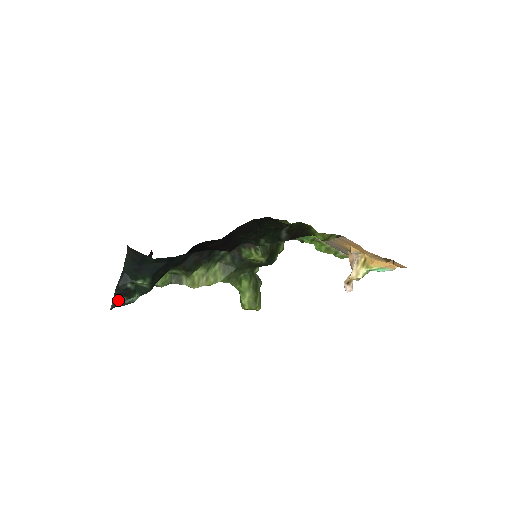
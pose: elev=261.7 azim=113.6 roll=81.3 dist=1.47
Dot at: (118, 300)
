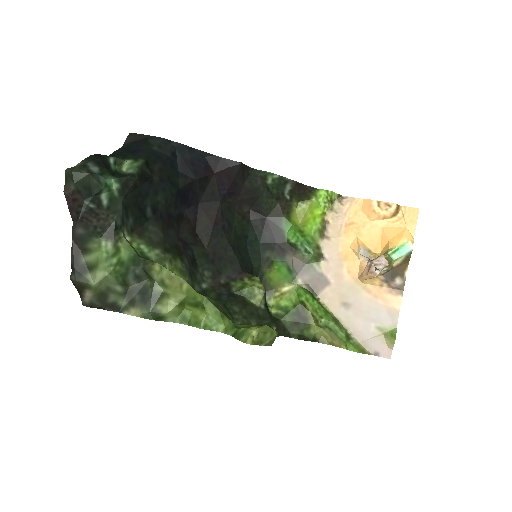
Dot at: (87, 166)
